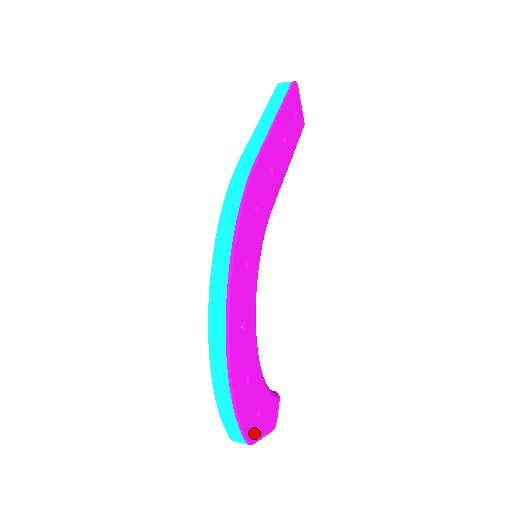
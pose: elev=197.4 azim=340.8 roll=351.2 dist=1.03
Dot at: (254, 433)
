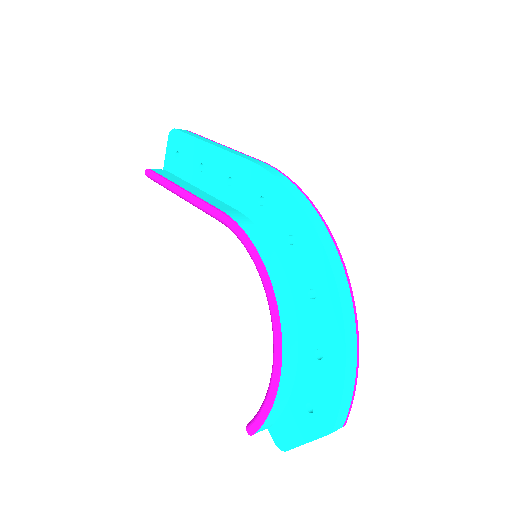
Dot at: occluded
